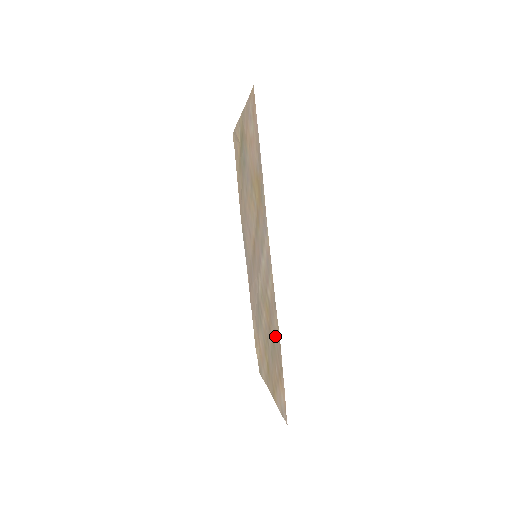
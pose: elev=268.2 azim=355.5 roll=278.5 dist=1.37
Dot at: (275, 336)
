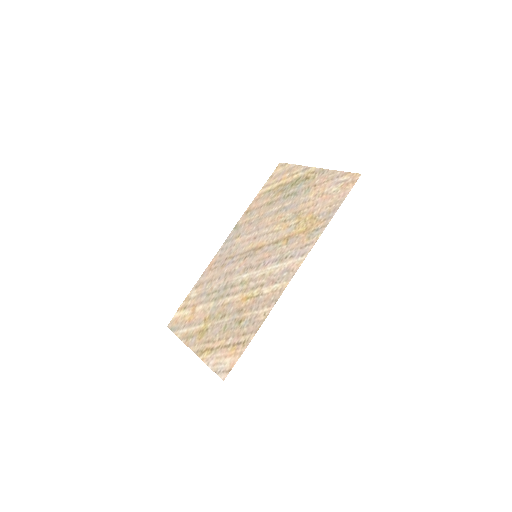
Dot at: (251, 319)
